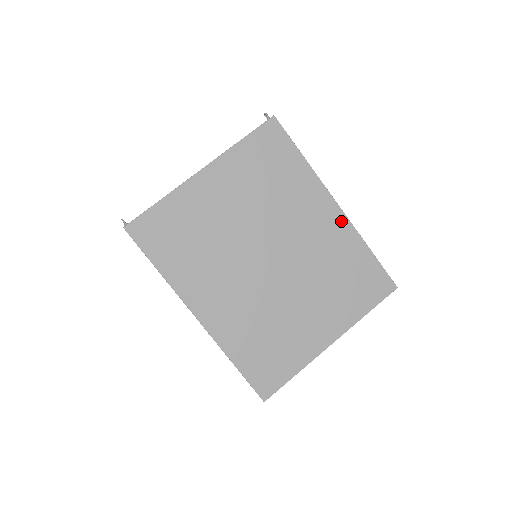
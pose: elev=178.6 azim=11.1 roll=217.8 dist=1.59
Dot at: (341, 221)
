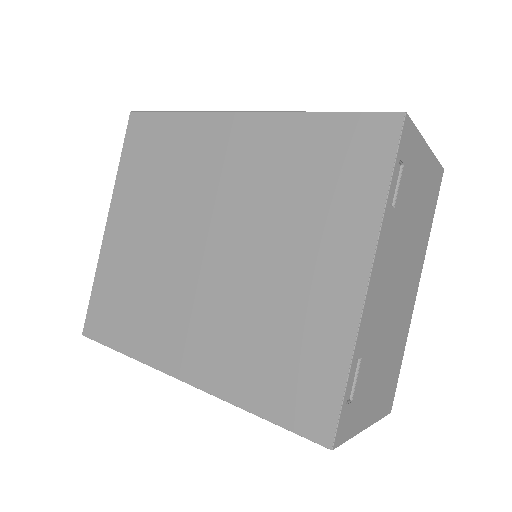
Dot at: (256, 123)
